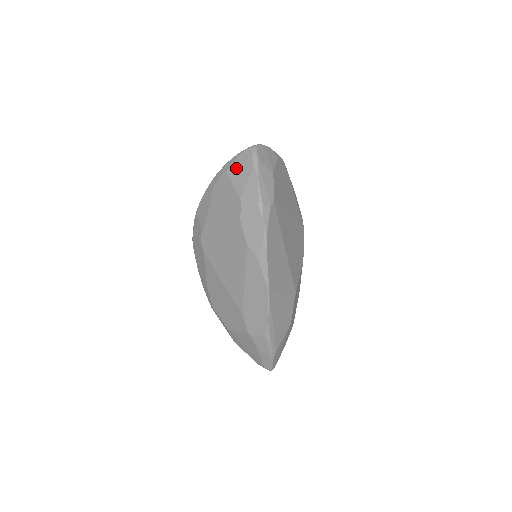
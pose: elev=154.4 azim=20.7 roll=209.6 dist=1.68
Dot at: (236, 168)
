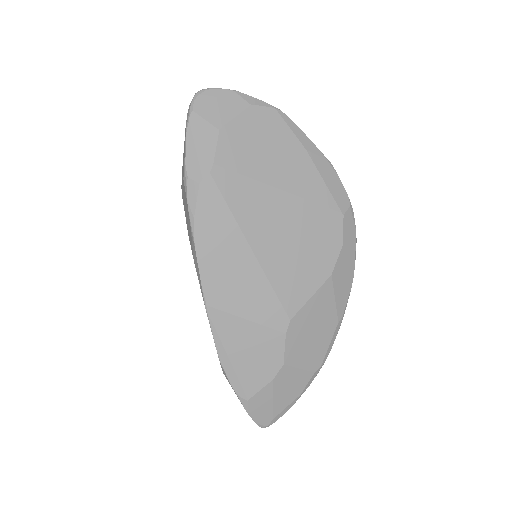
Dot at: occluded
